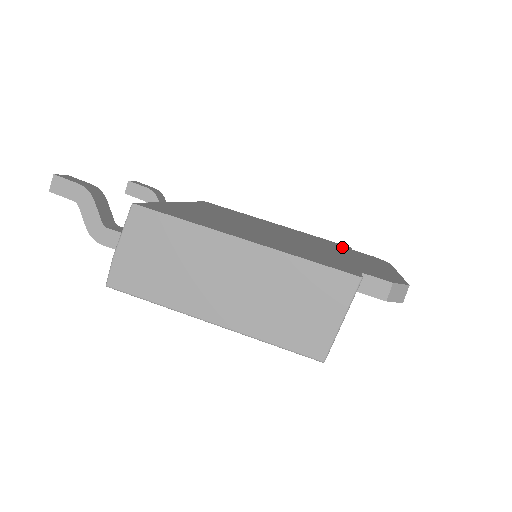
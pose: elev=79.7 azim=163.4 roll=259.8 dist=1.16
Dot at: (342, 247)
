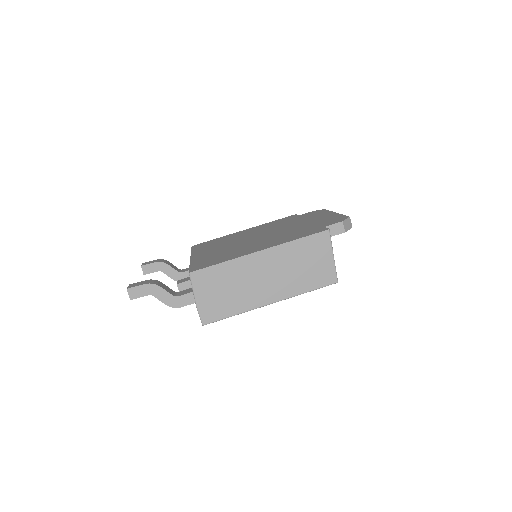
Dot at: (293, 218)
